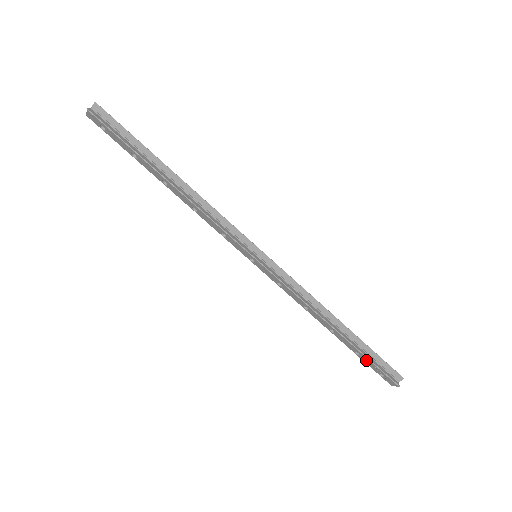
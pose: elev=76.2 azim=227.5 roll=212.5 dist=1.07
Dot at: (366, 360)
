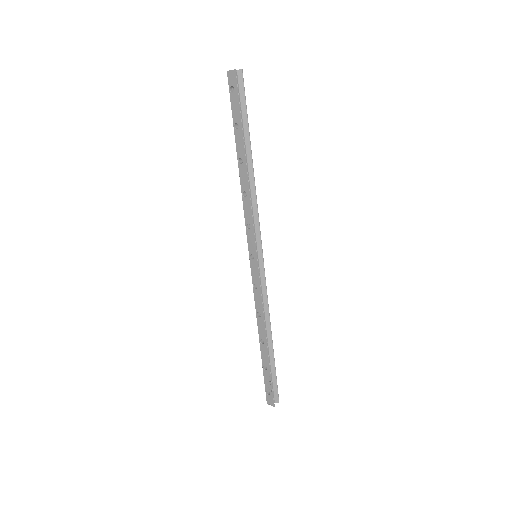
Dot at: (267, 375)
